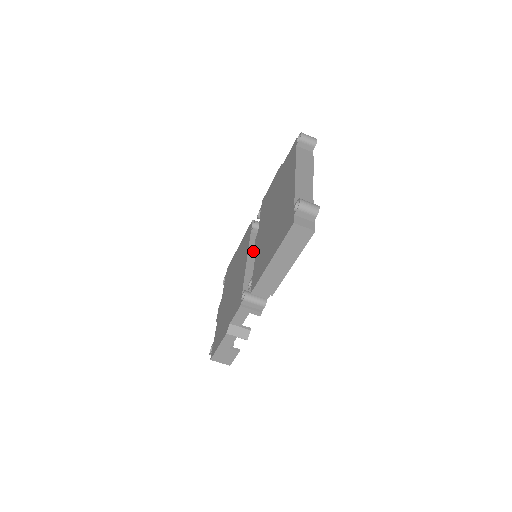
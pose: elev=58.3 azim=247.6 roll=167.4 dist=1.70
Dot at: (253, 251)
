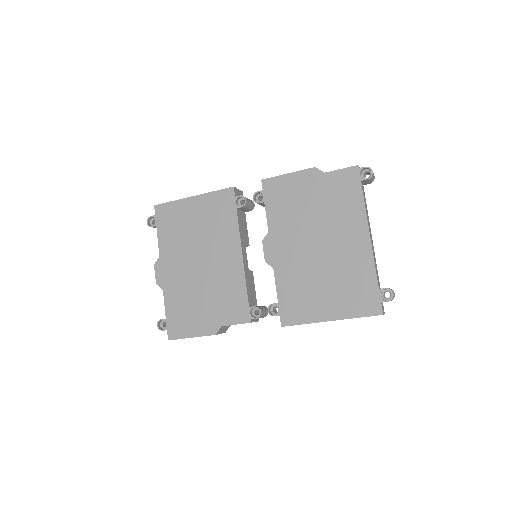
Dot at: (243, 239)
